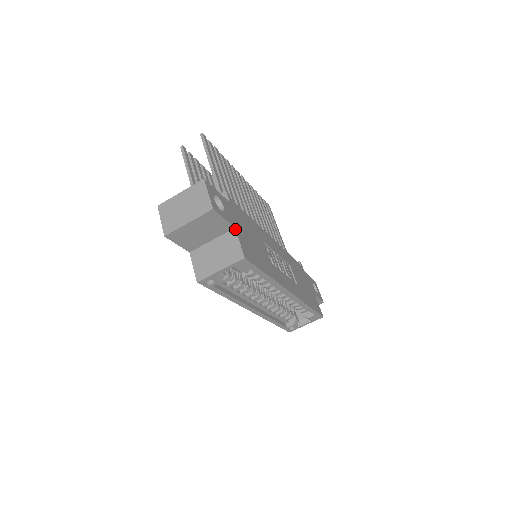
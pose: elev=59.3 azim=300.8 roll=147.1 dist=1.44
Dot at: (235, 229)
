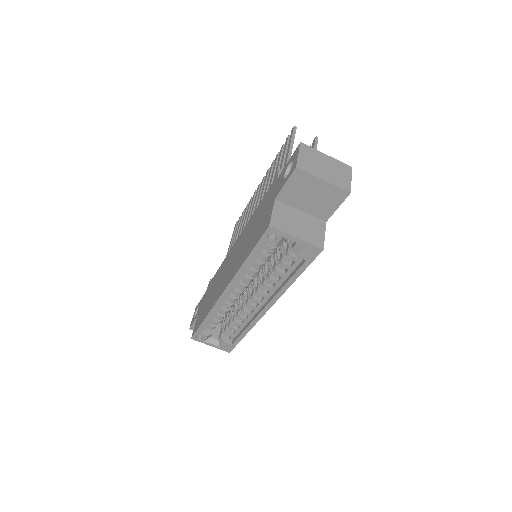
Dot at: occluded
